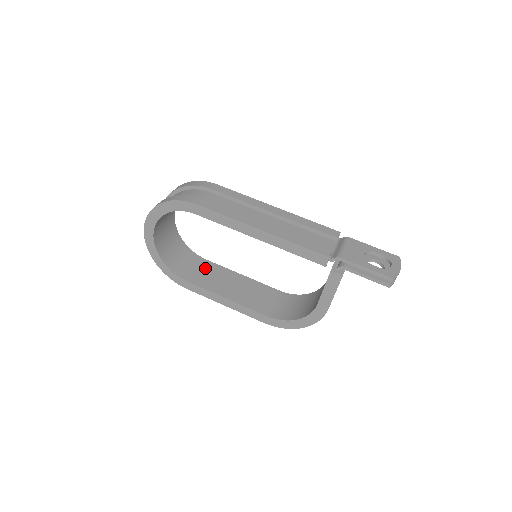
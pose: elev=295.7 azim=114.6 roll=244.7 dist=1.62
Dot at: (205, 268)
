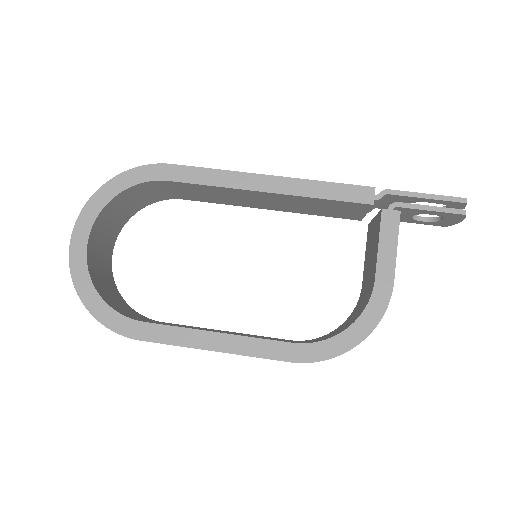
Dot at: occluded
